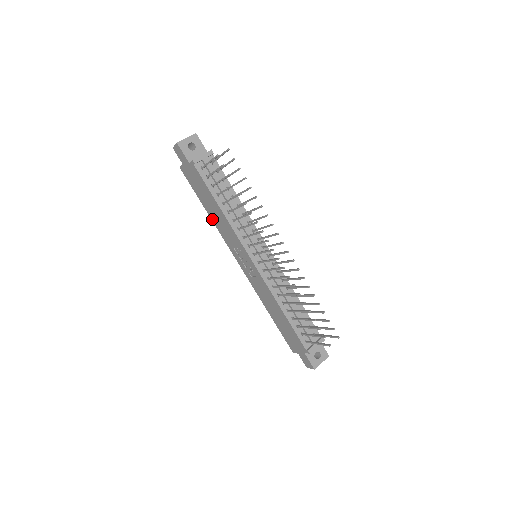
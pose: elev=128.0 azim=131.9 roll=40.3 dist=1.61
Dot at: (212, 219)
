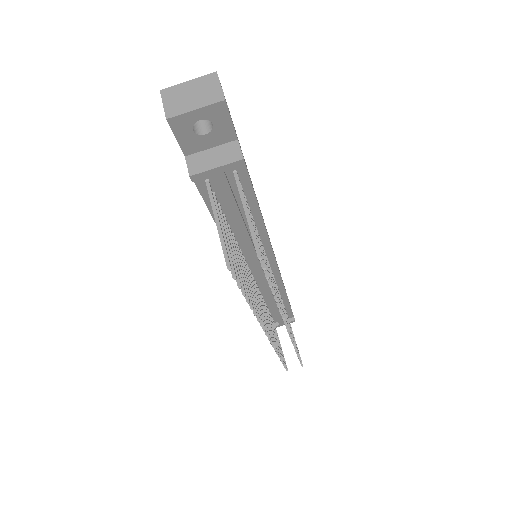
Dot at: occluded
